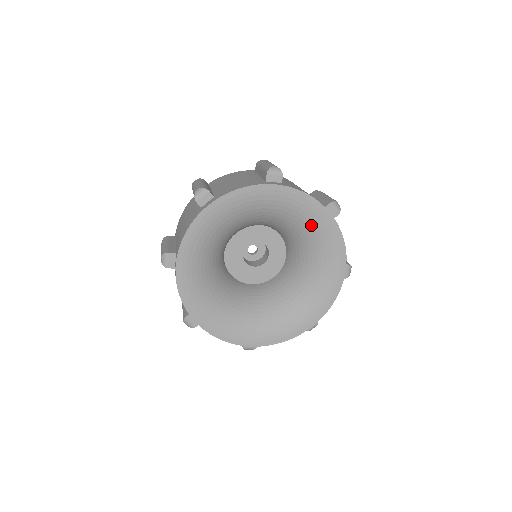
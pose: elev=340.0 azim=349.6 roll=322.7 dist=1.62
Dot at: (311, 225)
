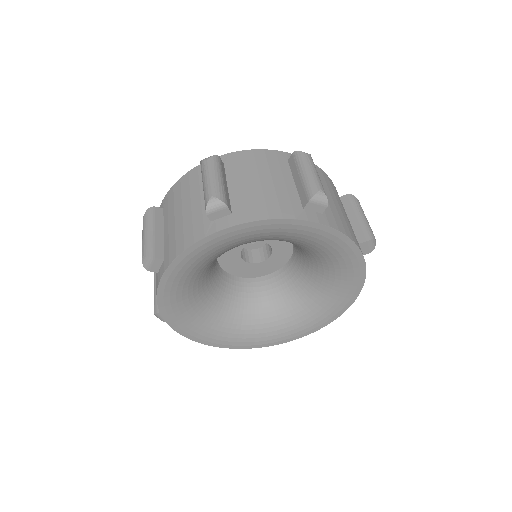
Dot at: (336, 261)
